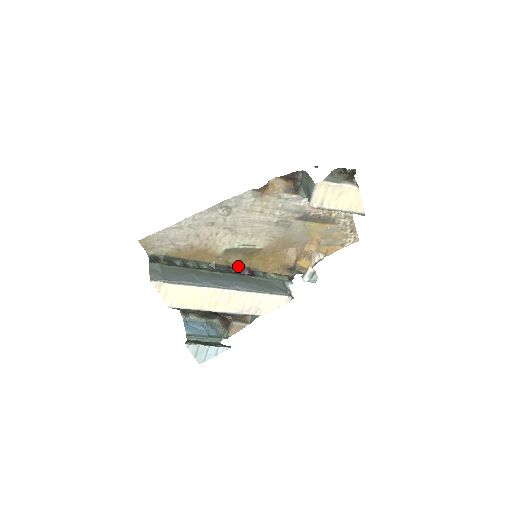
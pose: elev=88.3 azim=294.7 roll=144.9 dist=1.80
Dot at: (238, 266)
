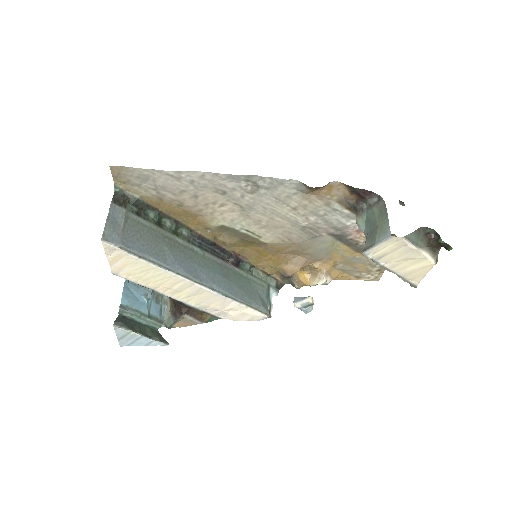
Dot at: (226, 248)
